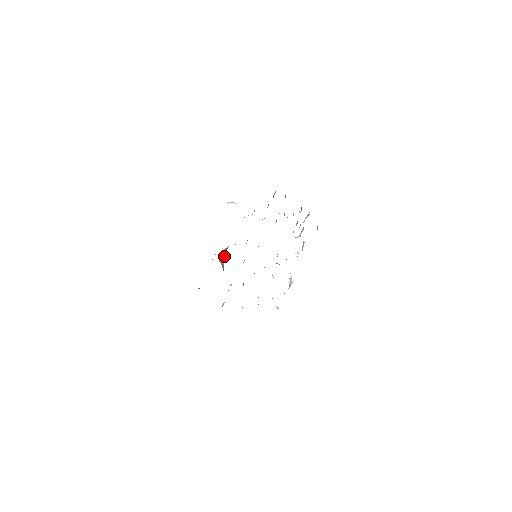
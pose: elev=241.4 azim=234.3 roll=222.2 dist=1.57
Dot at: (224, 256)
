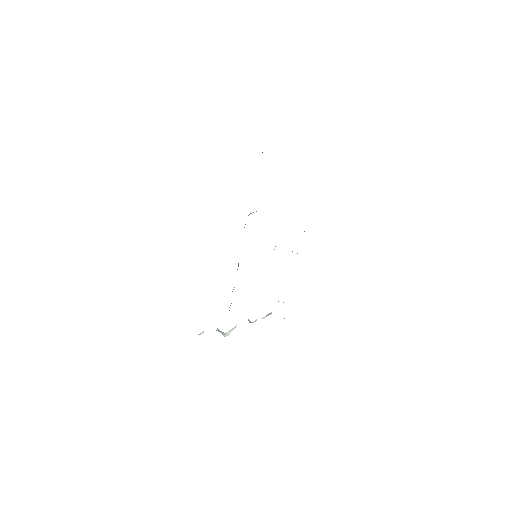
Dot at: occluded
